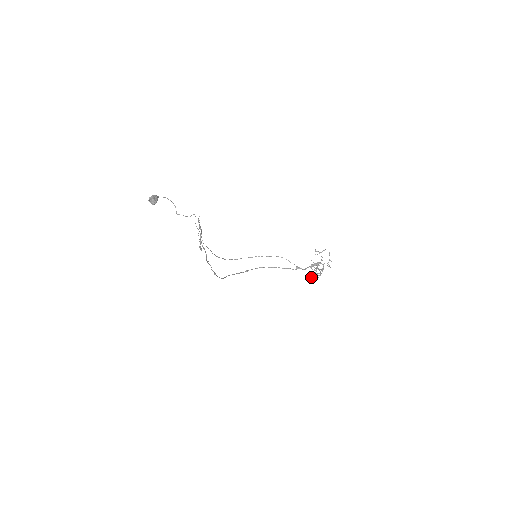
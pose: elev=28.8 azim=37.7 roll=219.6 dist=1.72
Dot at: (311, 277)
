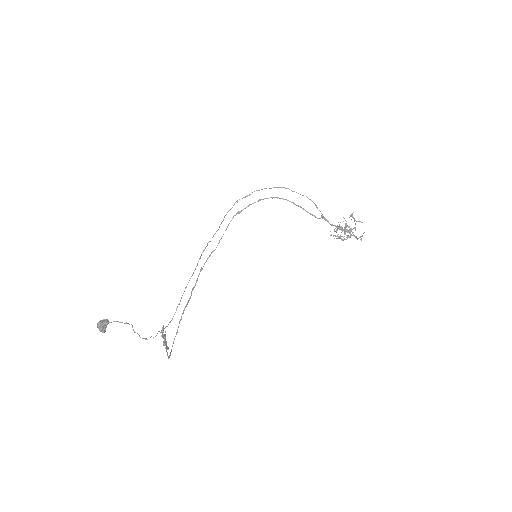
Dot at: (333, 235)
